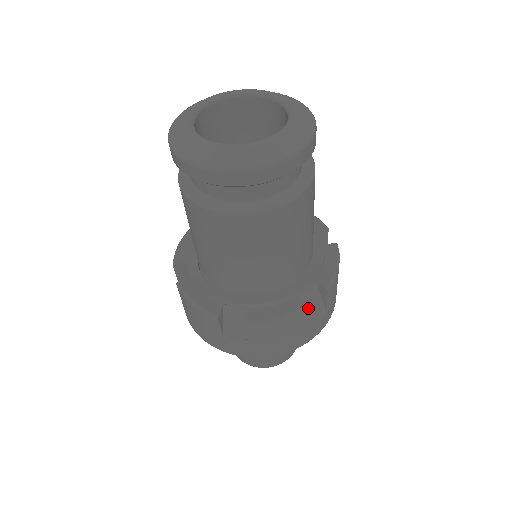
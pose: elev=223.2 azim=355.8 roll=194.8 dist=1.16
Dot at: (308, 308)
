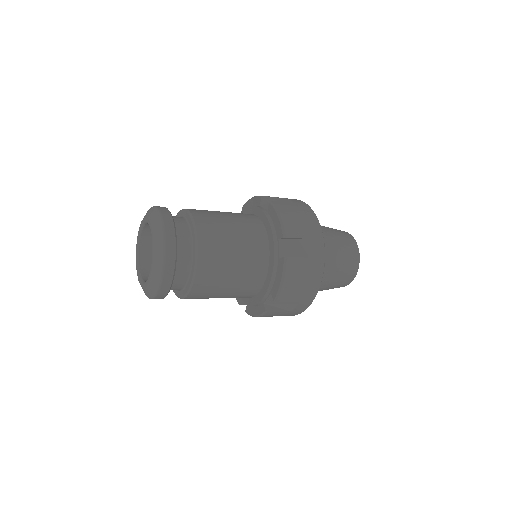
Dot at: (287, 259)
